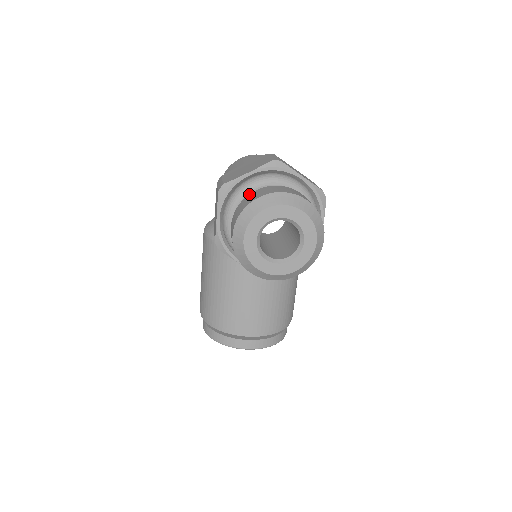
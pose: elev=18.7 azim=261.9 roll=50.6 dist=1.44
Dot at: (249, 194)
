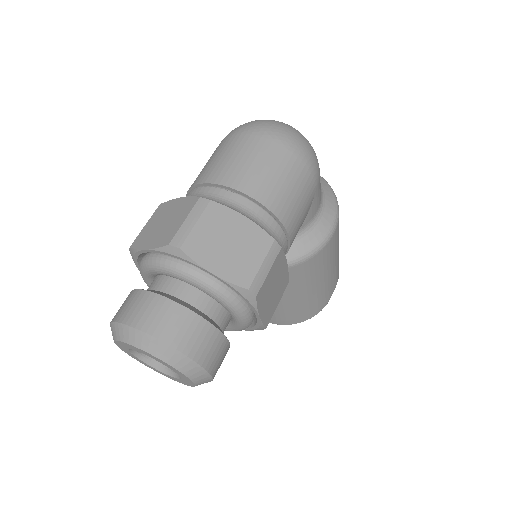
Dot at: (134, 290)
